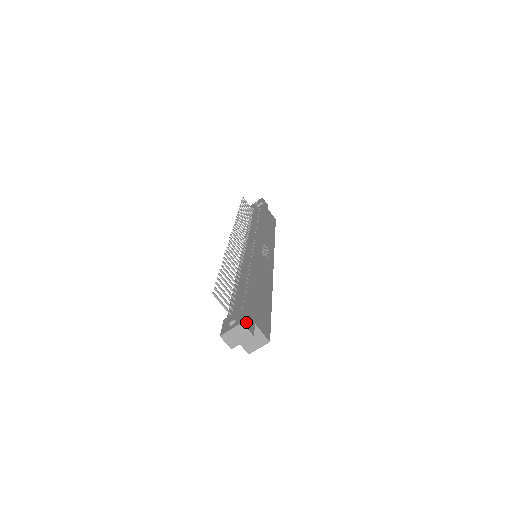
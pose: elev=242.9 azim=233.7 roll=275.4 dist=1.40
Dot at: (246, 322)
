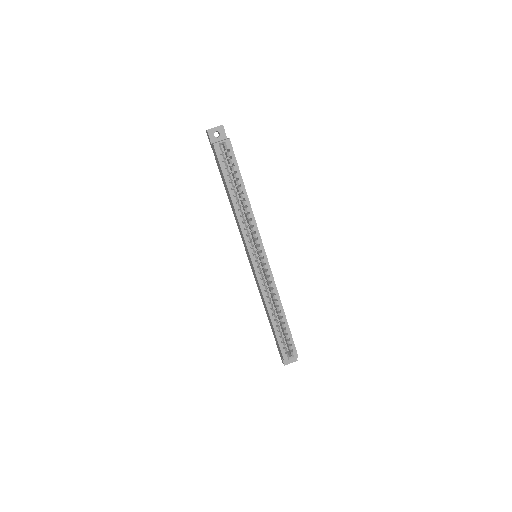
Dot at: occluded
